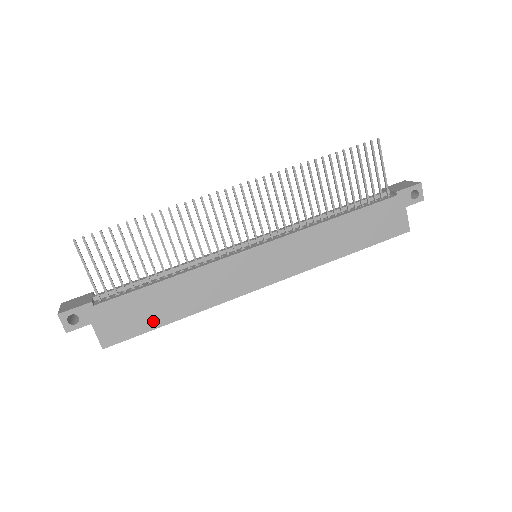
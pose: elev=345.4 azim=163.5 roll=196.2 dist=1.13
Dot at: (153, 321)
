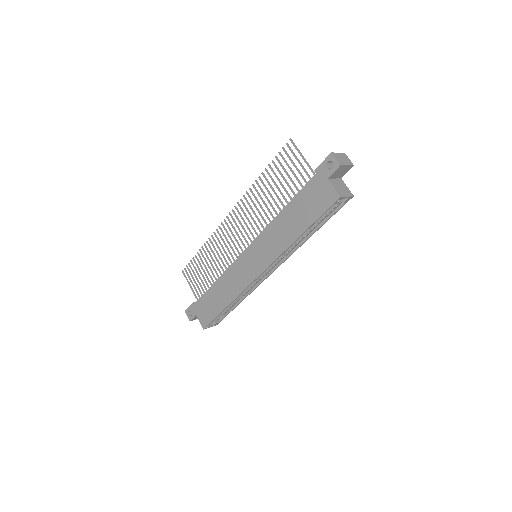
Dot at: (217, 310)
